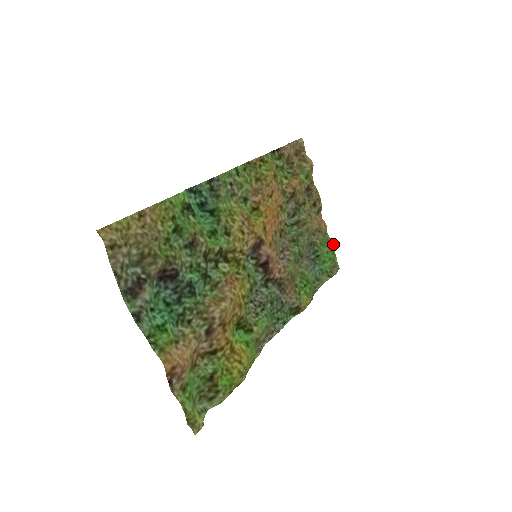
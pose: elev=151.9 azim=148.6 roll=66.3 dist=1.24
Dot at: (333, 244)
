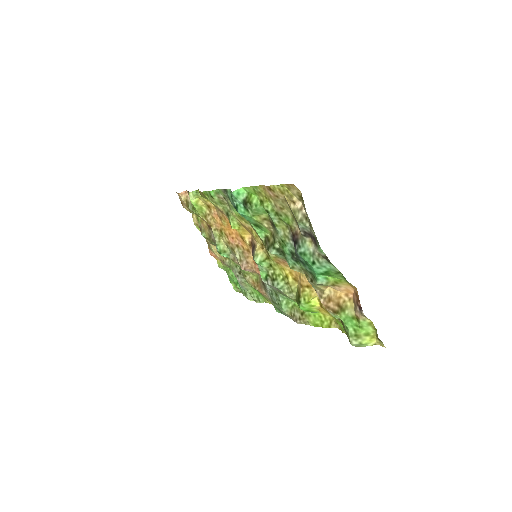
Dot at: occluded
